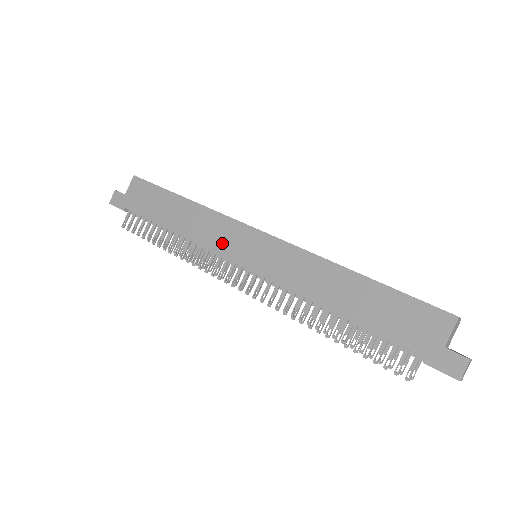
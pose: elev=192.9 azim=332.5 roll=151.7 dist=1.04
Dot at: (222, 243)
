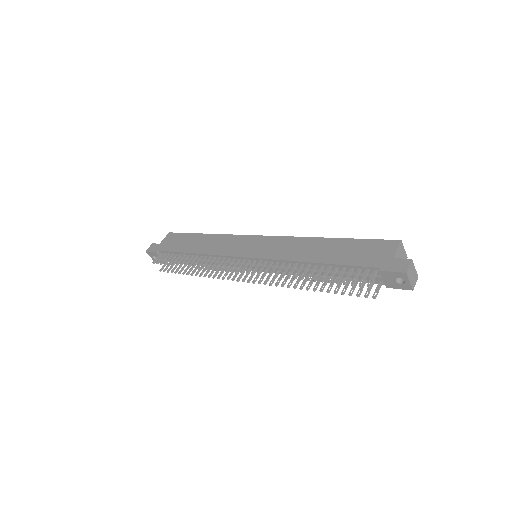
Dot at: (231, 249)
